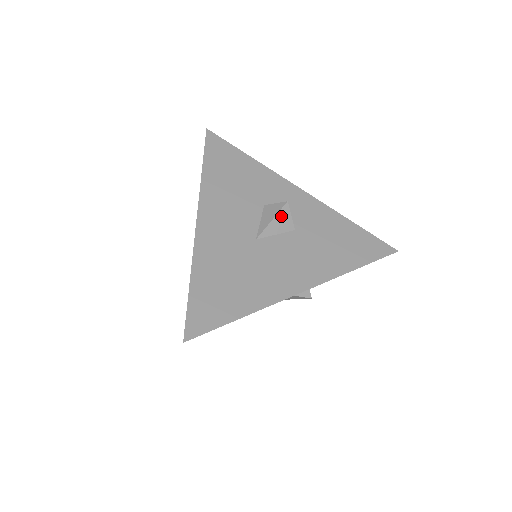
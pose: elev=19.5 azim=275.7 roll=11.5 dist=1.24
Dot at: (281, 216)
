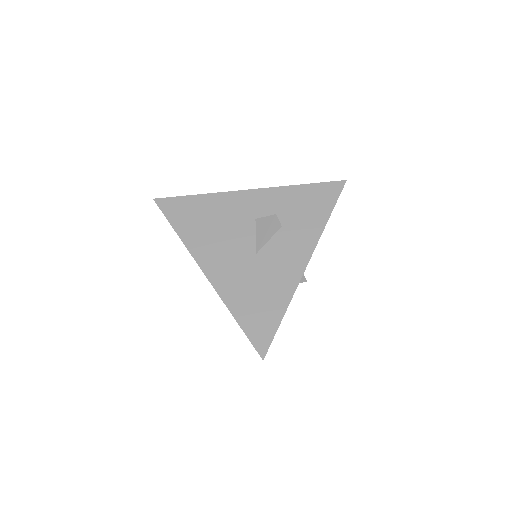
Dot at: occluded
